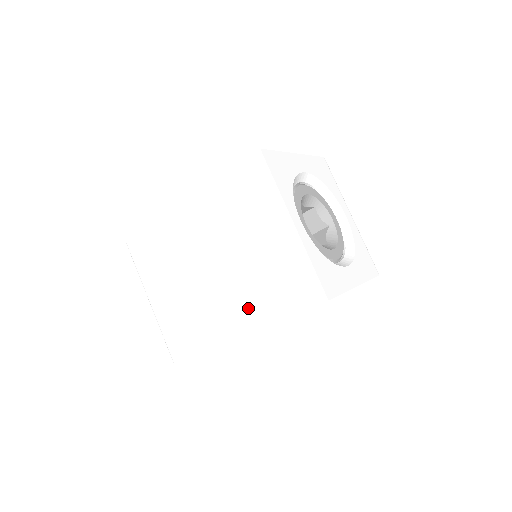
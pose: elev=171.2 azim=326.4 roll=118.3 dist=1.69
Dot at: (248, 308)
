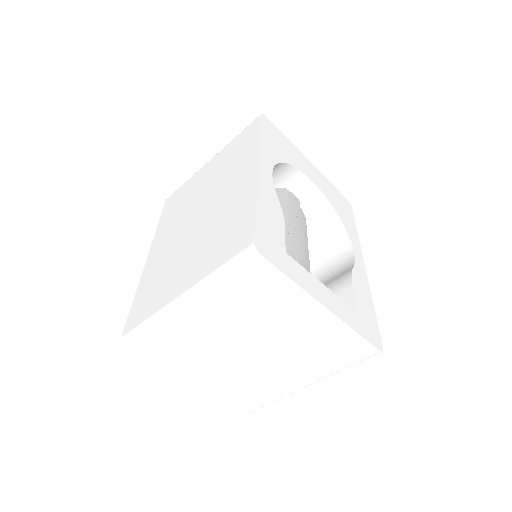
Dot at: (240, 166)
